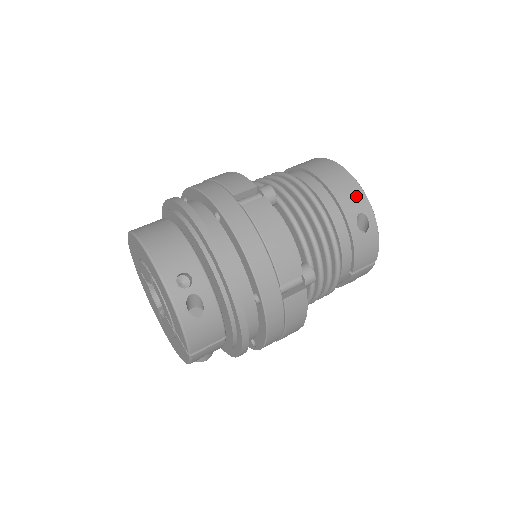
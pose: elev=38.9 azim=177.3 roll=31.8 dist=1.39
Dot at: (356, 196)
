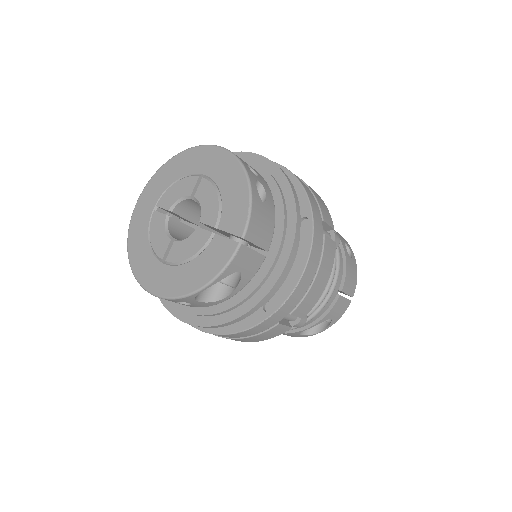
Dot at: (339, 234)
